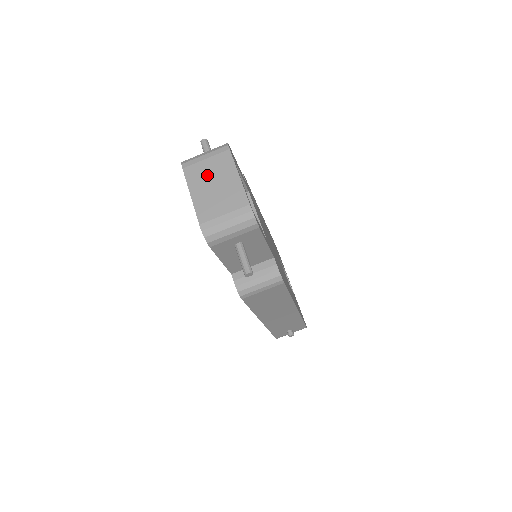
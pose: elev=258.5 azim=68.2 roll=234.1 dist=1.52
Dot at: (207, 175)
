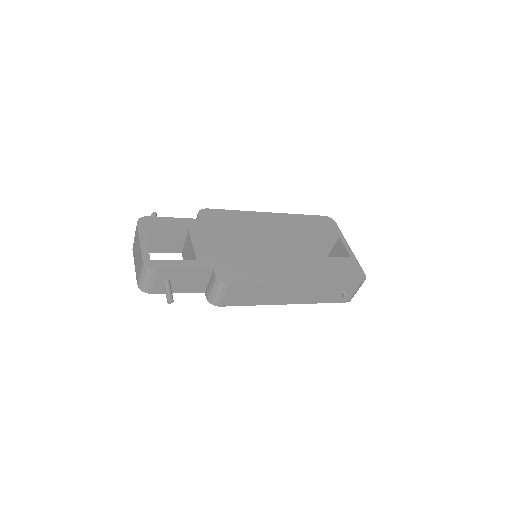
Dot at: (135, 248)
